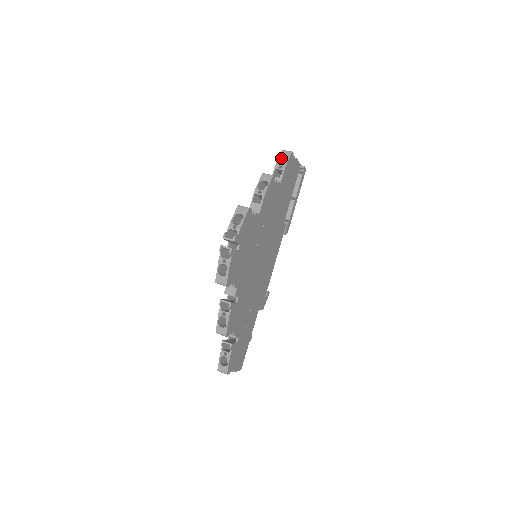
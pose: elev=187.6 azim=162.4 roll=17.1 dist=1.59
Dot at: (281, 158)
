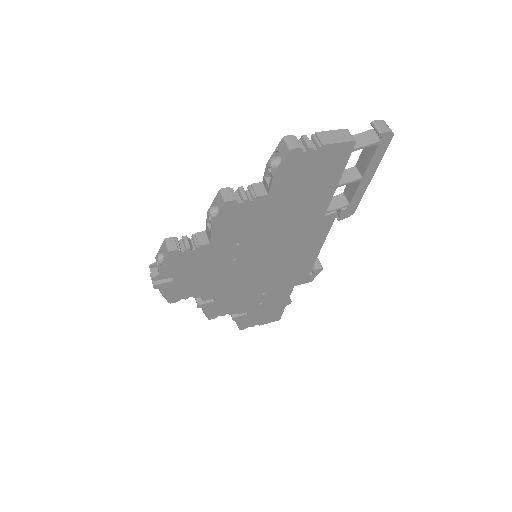
Dot at: occluded
